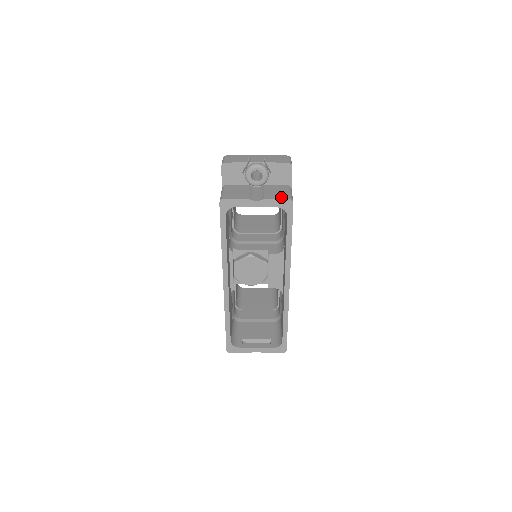
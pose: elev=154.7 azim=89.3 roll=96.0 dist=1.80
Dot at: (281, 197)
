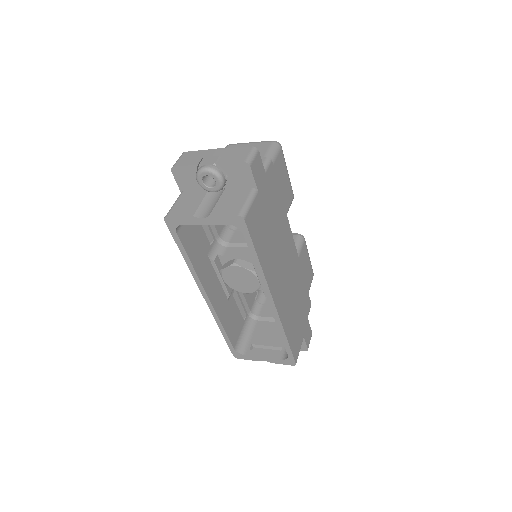
Dot at: (230, 212)
